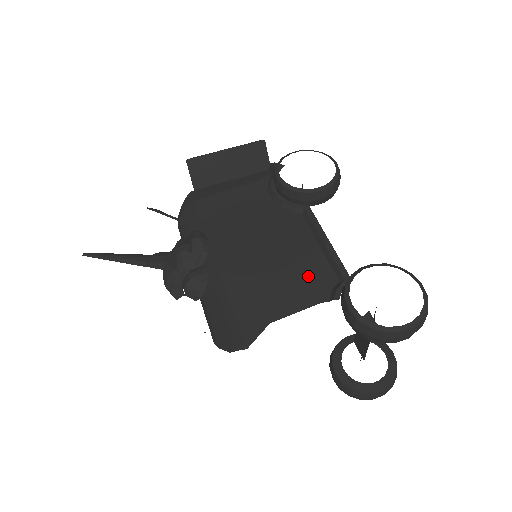
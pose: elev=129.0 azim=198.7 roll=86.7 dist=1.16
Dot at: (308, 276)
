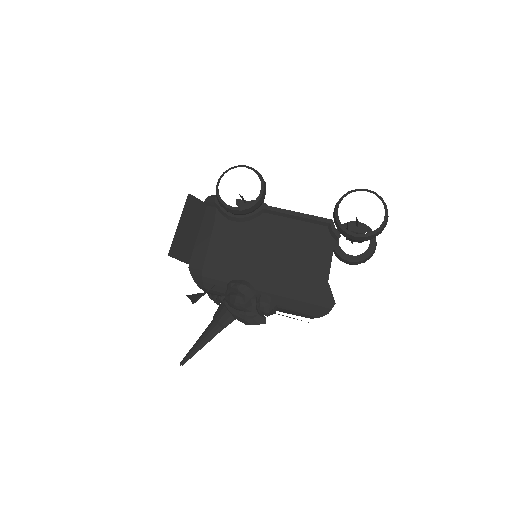
Dot at: (312, 241)
